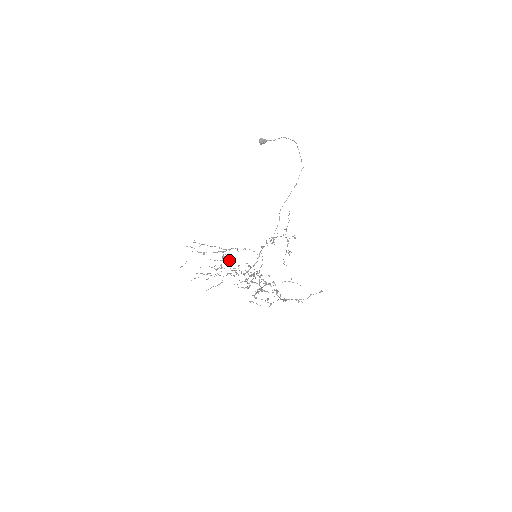
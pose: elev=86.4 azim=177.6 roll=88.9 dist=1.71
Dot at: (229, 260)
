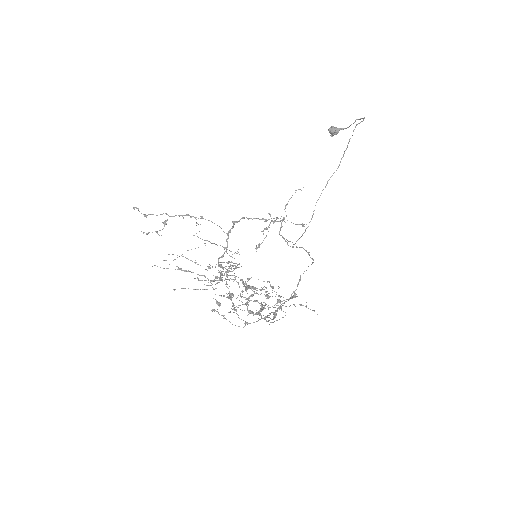
Dot at: (235, 267)
